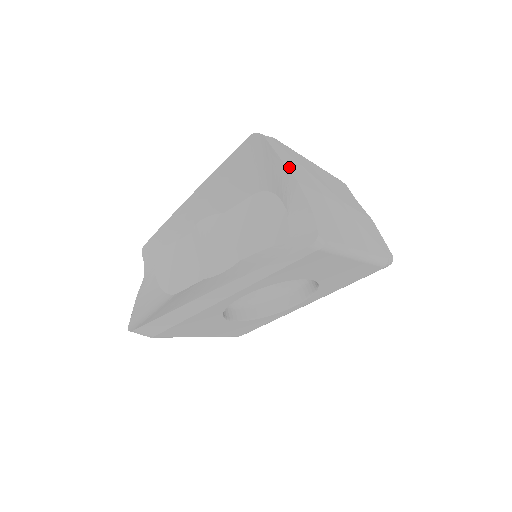
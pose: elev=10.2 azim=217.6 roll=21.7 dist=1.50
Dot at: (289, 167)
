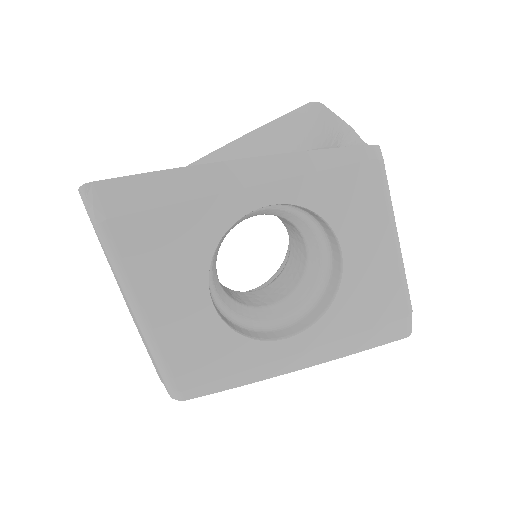
Dot at: occluded
